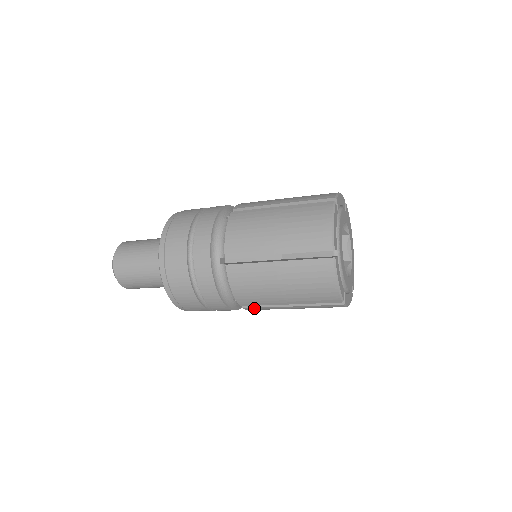
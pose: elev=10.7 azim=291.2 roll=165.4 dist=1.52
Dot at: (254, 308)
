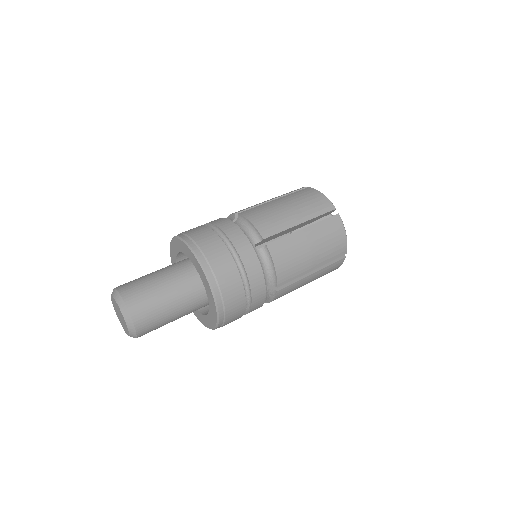
Dot at: occluded
